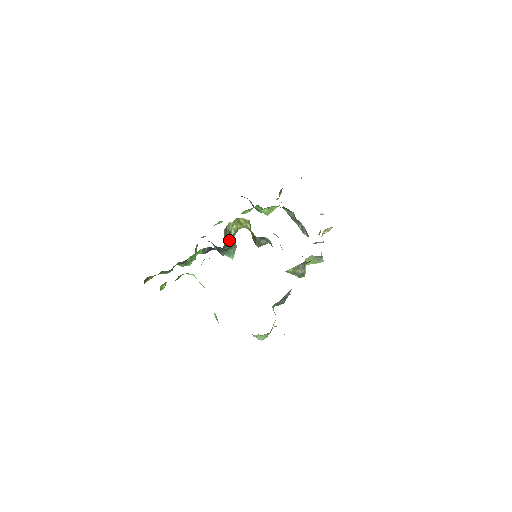
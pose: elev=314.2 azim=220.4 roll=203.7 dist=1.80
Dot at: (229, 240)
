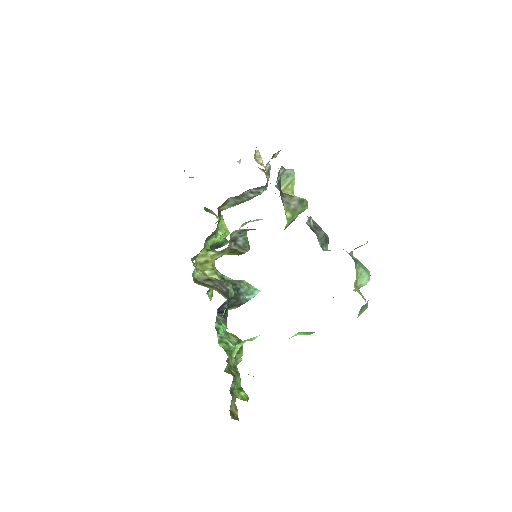
Dot at: (219, 284)
